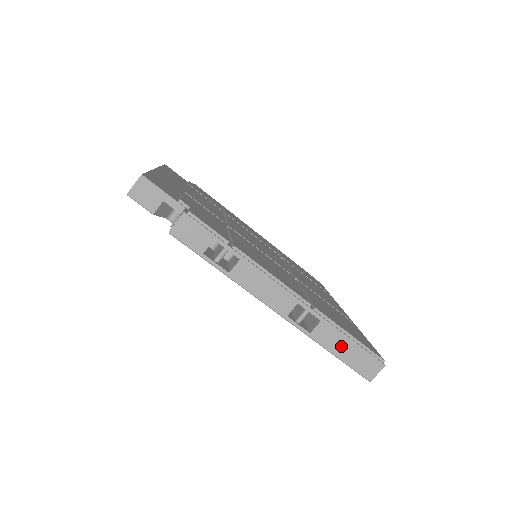
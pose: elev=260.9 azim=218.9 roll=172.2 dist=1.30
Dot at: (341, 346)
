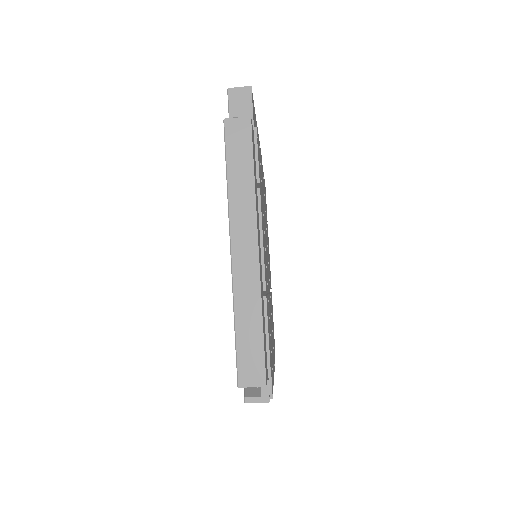
Dot at: occluded
